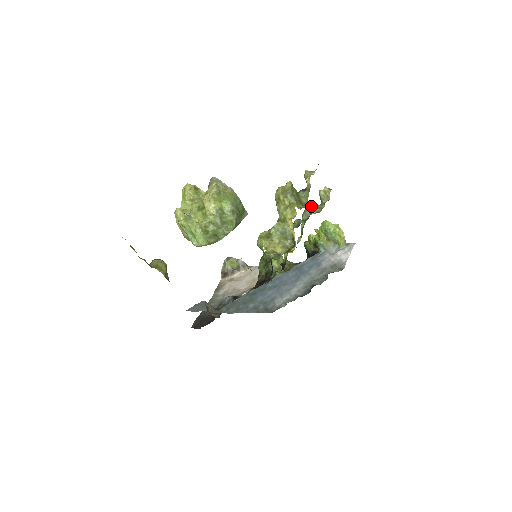
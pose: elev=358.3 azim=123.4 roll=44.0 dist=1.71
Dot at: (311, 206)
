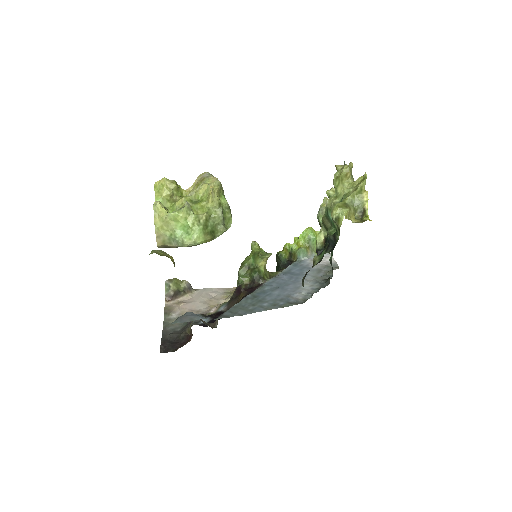
Dot at: occluded
